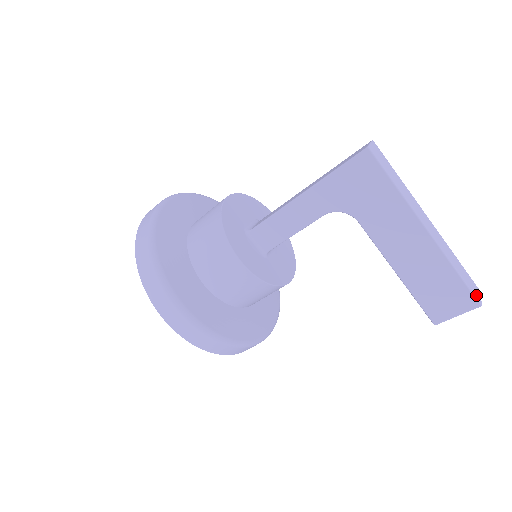
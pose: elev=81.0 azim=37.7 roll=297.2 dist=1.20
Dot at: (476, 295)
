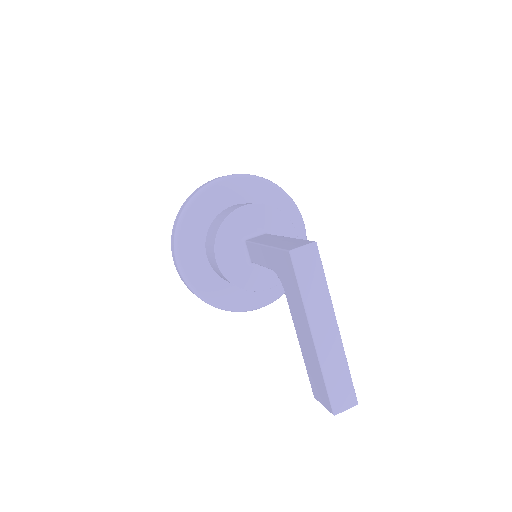
Dot at: (336, 406)
